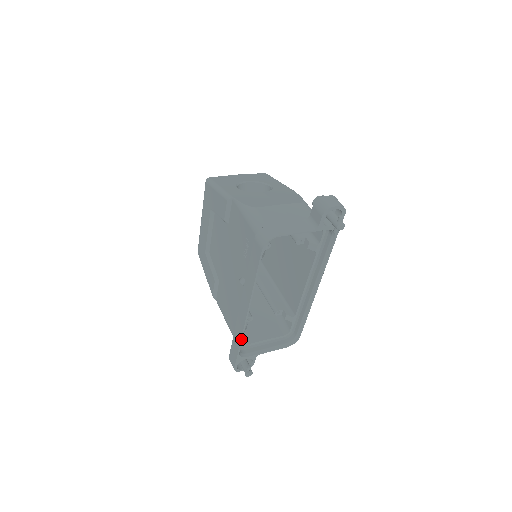
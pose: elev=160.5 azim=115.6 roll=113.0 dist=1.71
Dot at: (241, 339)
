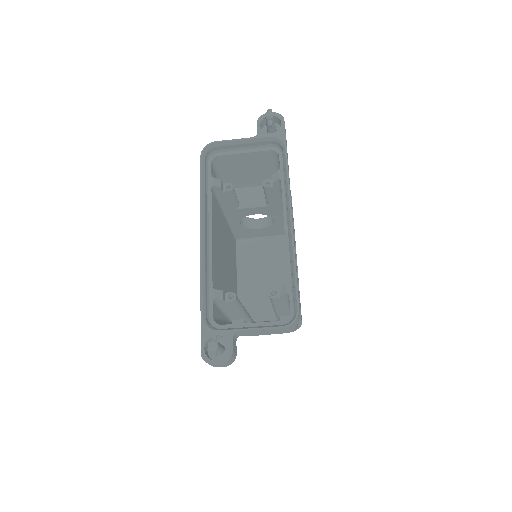
Dot at: (201, 288)
